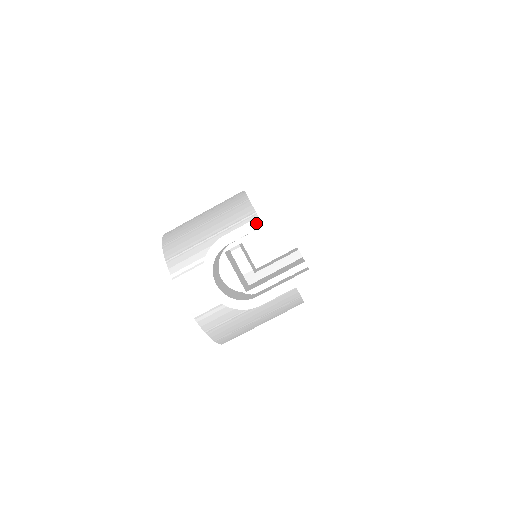
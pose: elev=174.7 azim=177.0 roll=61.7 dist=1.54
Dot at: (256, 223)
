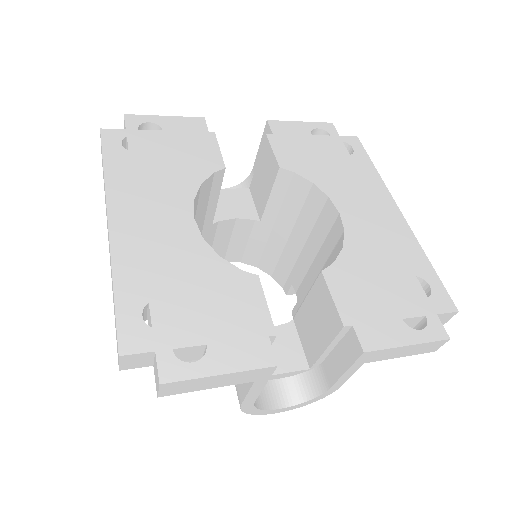
Dot at: (259, 384)
